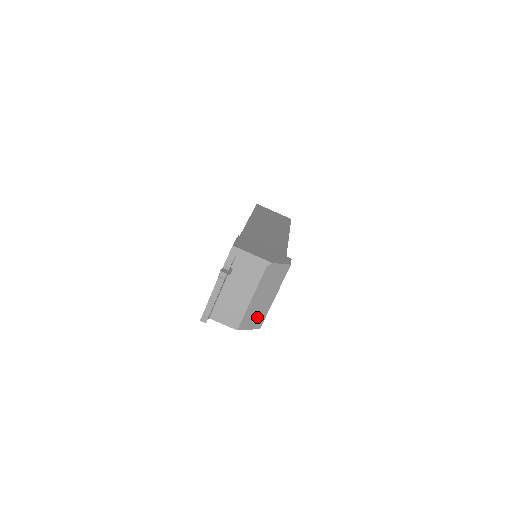
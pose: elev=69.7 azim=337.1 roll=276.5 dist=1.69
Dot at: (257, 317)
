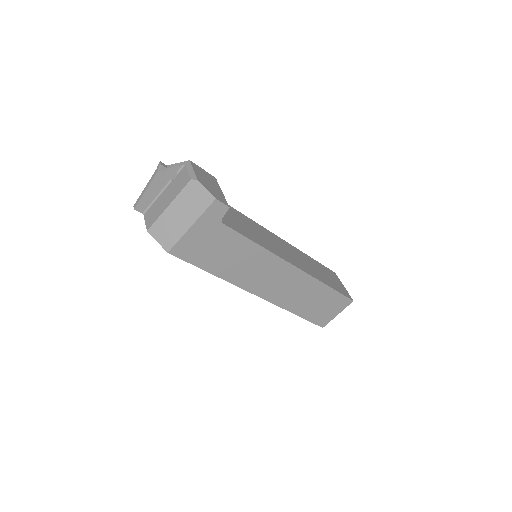
Dot at: (169, 234)
